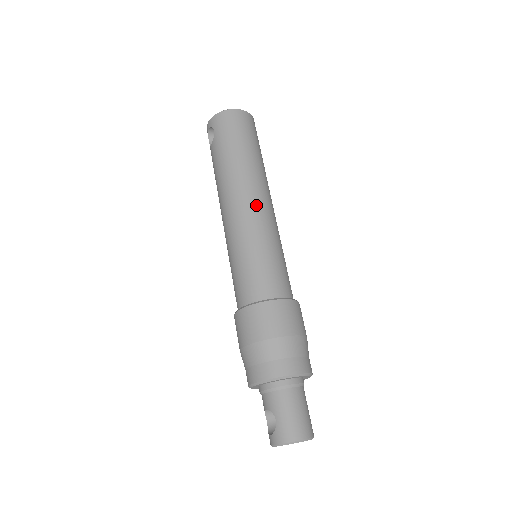
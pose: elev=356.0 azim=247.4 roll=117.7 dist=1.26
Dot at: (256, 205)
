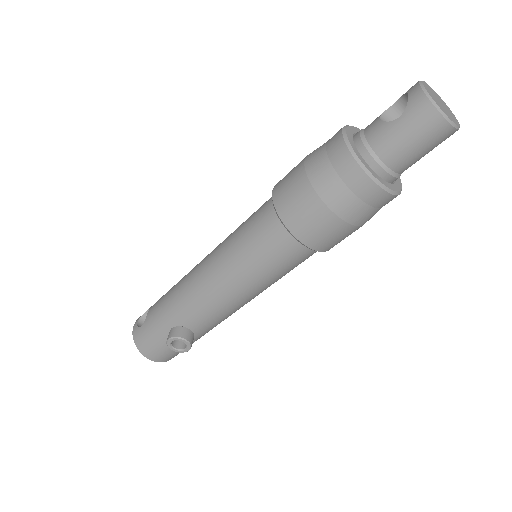
Dot at: occluded
